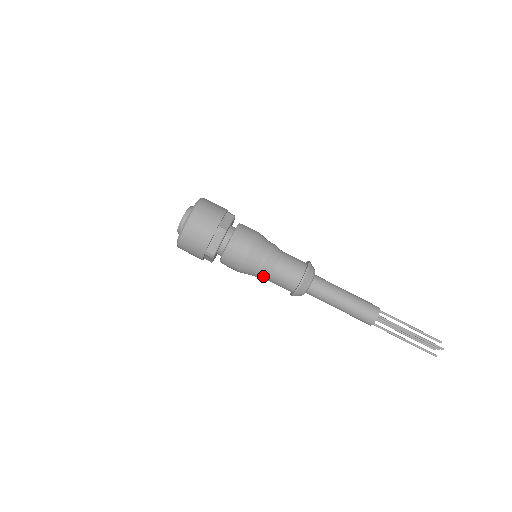
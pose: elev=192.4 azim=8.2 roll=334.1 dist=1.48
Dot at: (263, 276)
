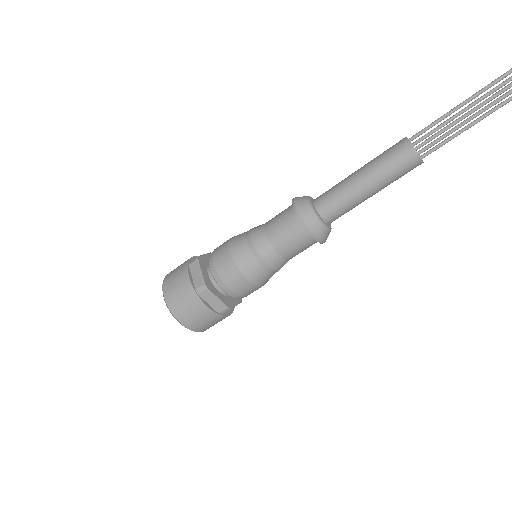
Dot at: (266, 252)
